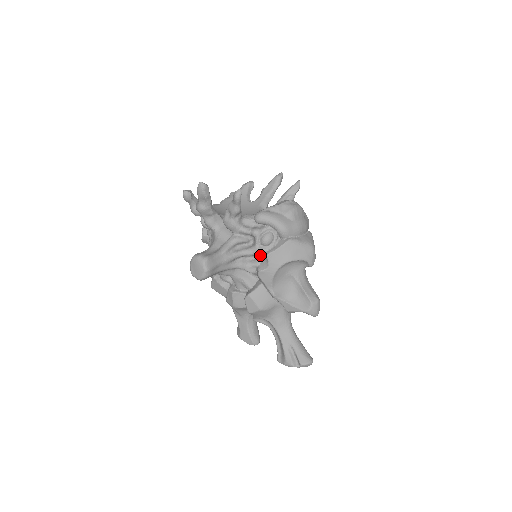
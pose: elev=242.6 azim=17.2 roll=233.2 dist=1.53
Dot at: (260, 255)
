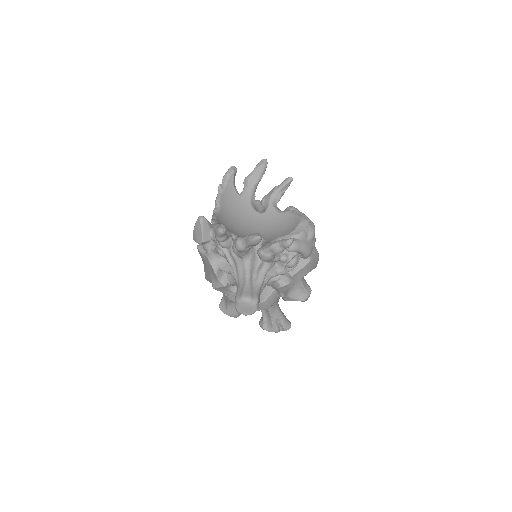
Dot at: (283, 274)
